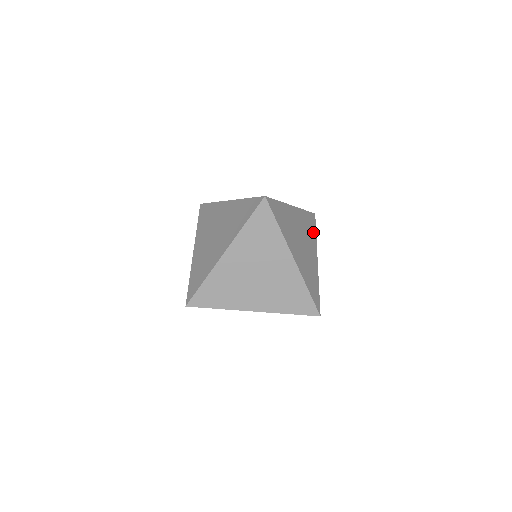
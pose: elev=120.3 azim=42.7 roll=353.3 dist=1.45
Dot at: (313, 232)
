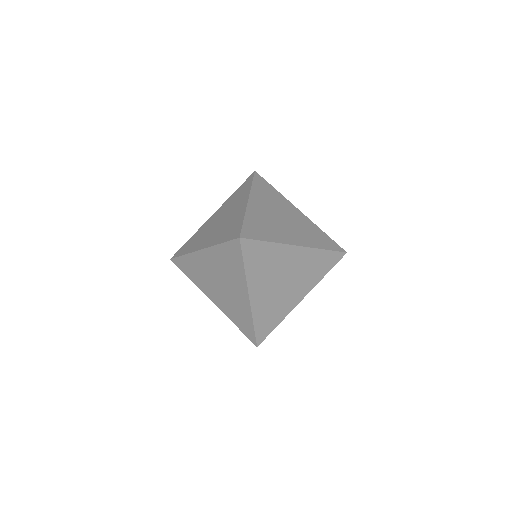
Dot at: (321, 272)
